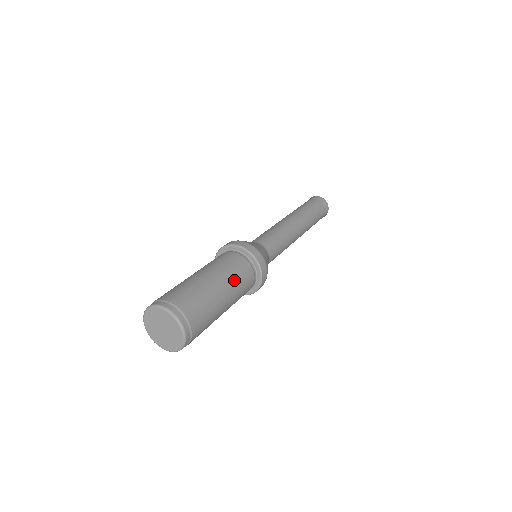
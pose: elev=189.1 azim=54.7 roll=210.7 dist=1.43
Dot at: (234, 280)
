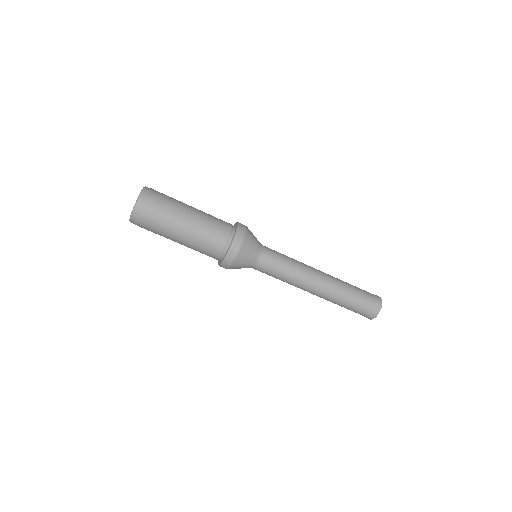
Dot at: (208, 215)
